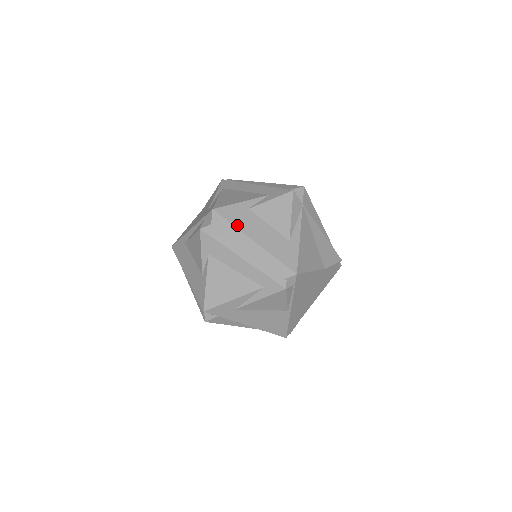
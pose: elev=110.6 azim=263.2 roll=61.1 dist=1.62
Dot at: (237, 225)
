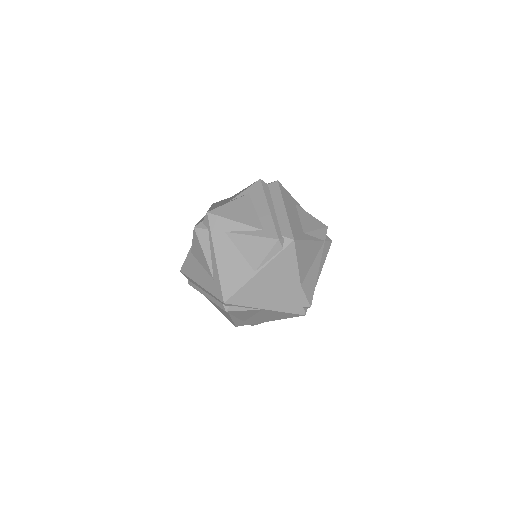
Dot at: (283, 196)
